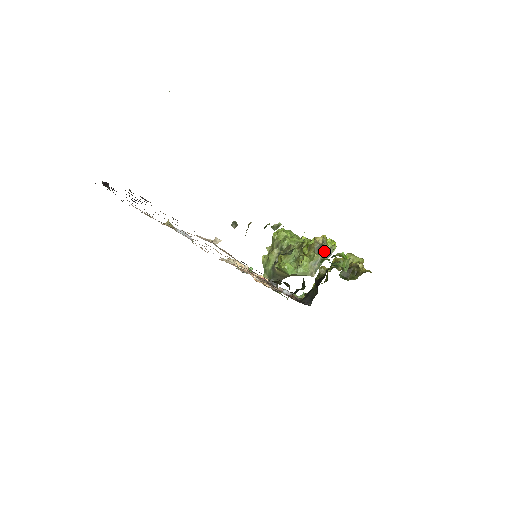
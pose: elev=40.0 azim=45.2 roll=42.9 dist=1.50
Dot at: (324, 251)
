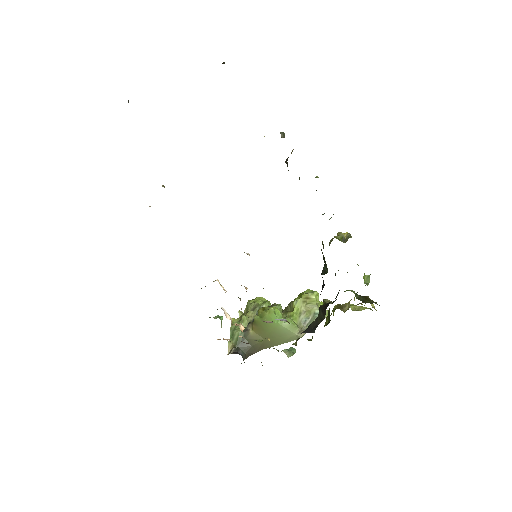
Dot at: (317, 310)
